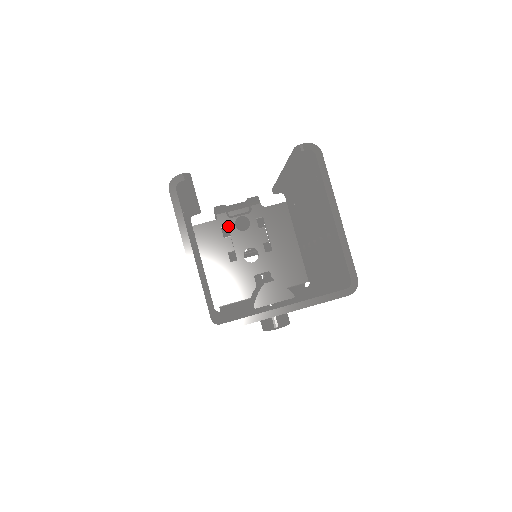
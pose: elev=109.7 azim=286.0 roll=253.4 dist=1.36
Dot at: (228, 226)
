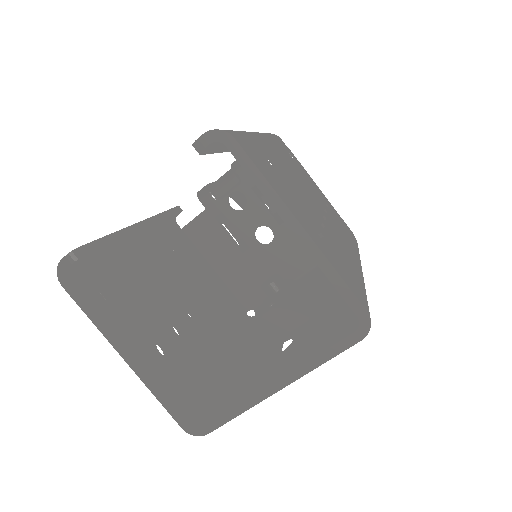
Dot at: (221, 212)
